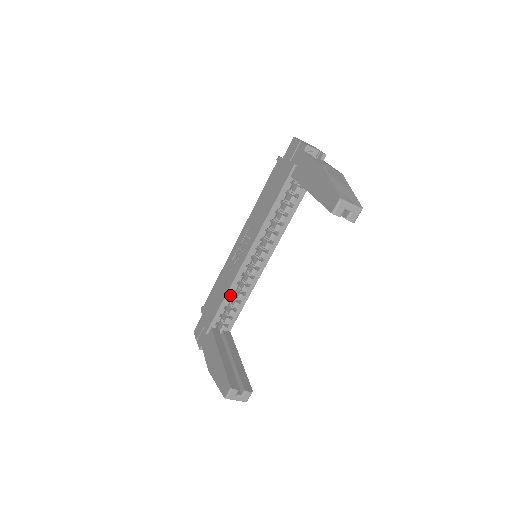
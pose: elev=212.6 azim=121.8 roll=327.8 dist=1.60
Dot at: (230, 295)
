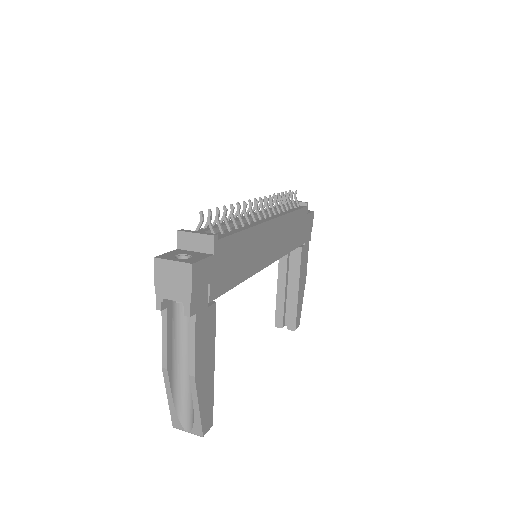
Dot at: occluded
